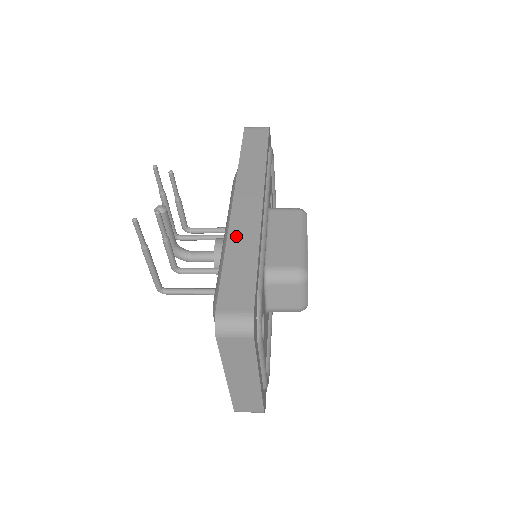
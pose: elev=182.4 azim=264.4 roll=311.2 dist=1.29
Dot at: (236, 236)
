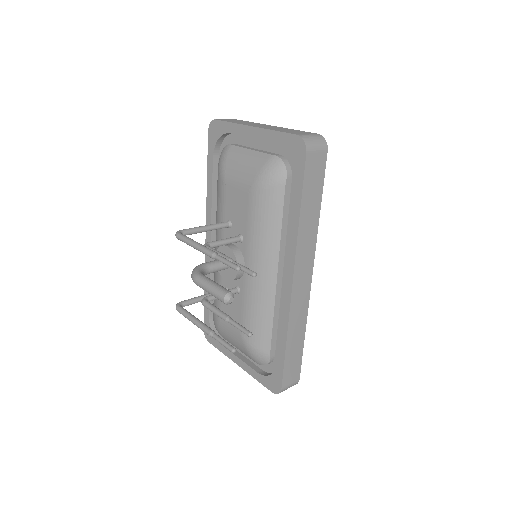
Dot at: (294, 324)
